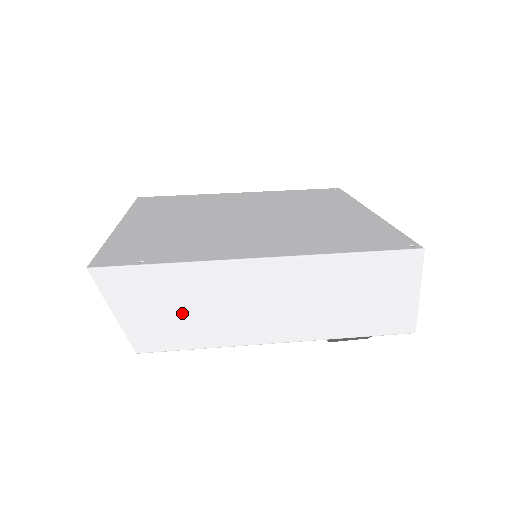
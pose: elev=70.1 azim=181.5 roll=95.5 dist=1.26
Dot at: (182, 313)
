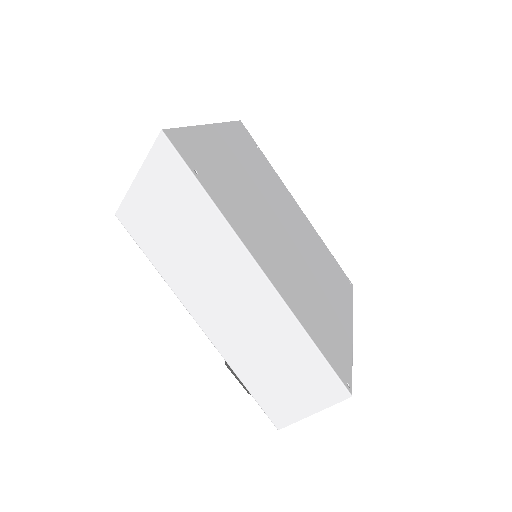
Dot at: (174, 233)
